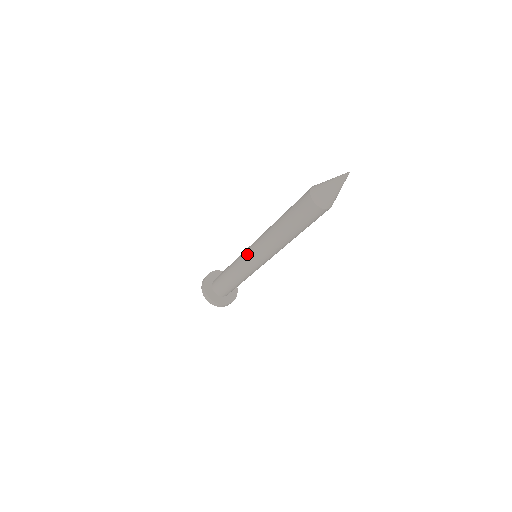
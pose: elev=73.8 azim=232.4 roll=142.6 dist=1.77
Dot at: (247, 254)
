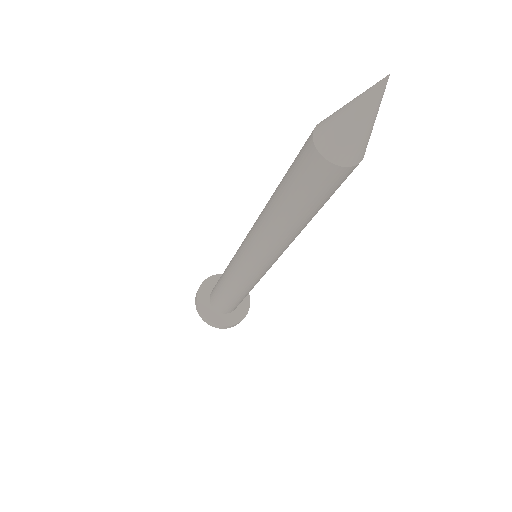
Dot at: (242, 263)
